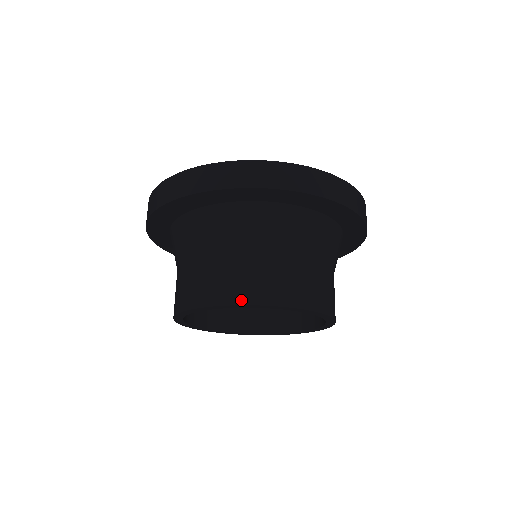
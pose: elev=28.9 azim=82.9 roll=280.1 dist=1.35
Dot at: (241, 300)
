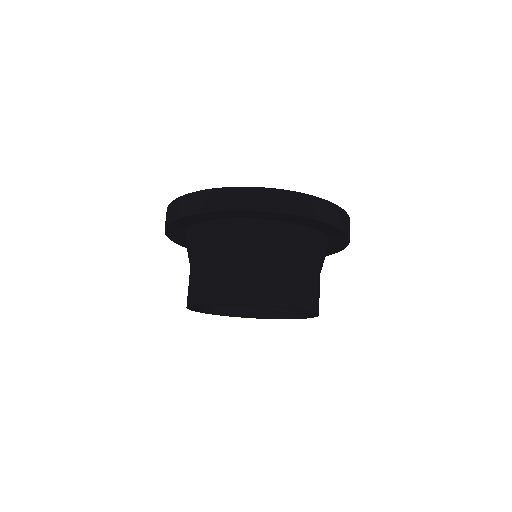
Dot at: (211, 299)
